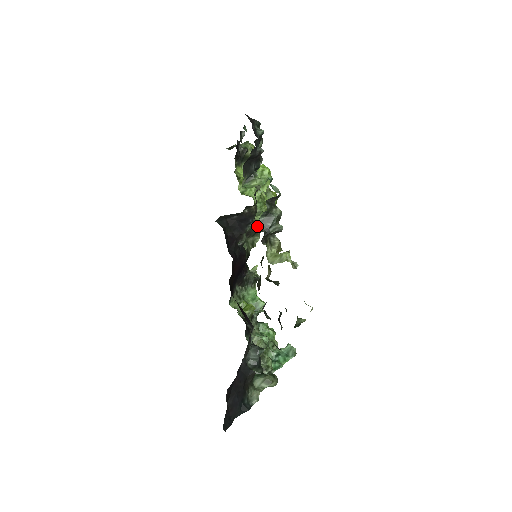
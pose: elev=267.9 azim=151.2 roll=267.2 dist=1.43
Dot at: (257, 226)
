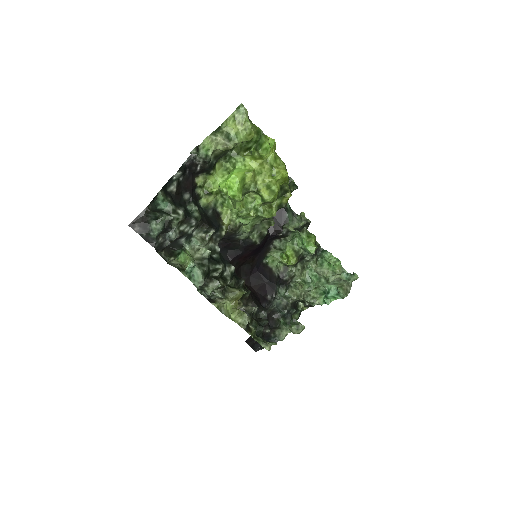
Dot at: occluded
